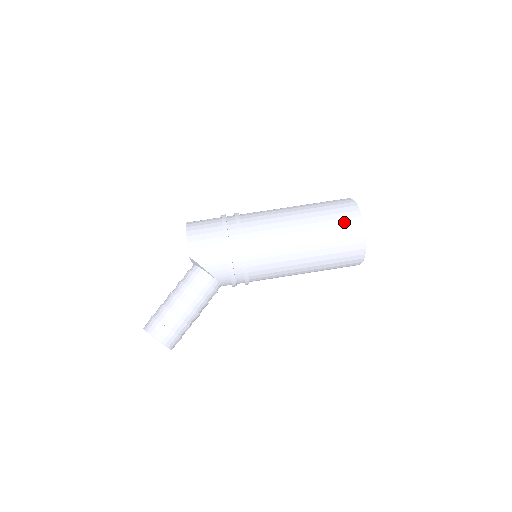
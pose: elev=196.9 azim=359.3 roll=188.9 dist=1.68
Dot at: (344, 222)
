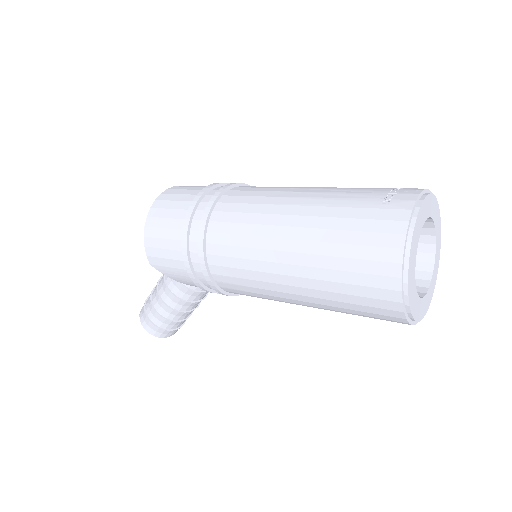
Dot at: (366, 281)
